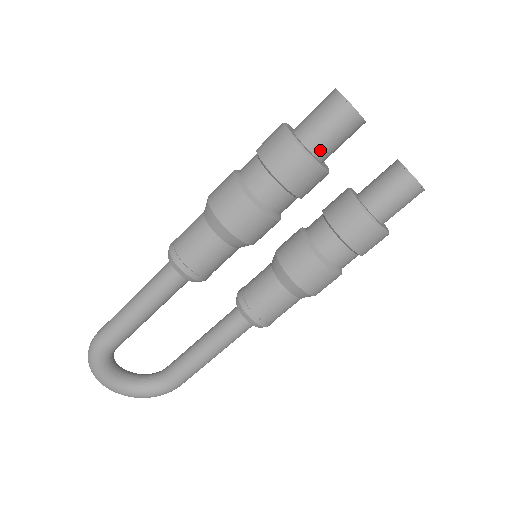
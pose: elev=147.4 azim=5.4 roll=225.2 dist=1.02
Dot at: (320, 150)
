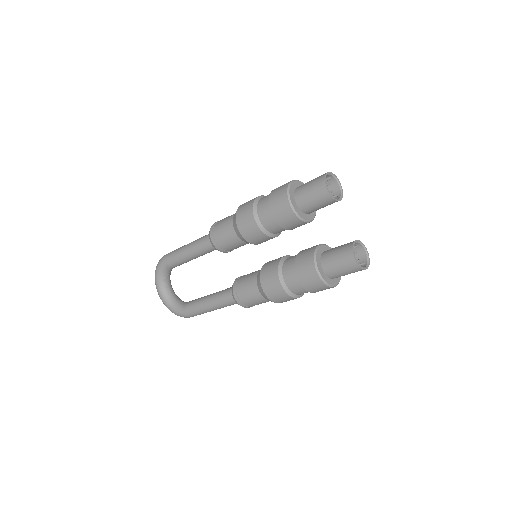
Dot at: (301, 202)
